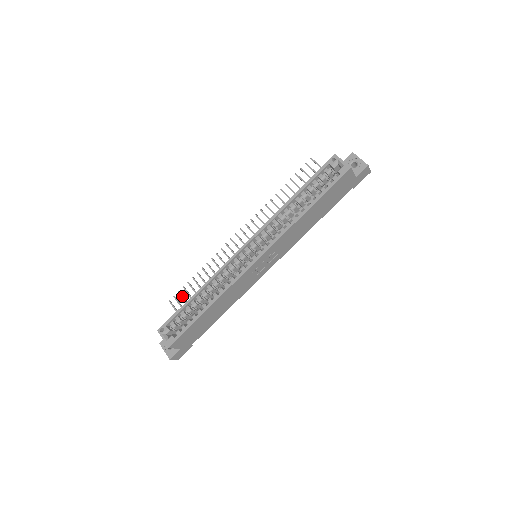
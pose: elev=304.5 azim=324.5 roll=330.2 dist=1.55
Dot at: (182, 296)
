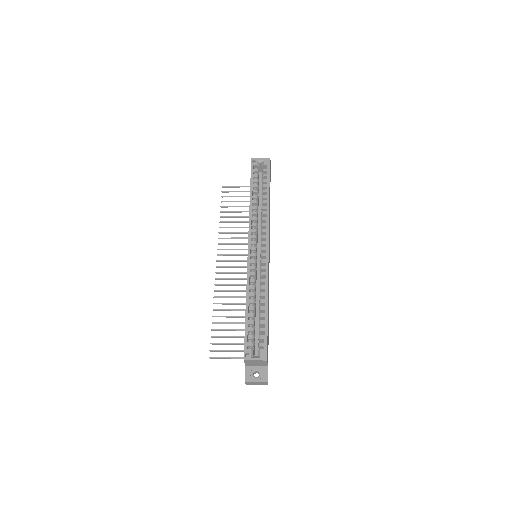
Dot at: (218, 343)
